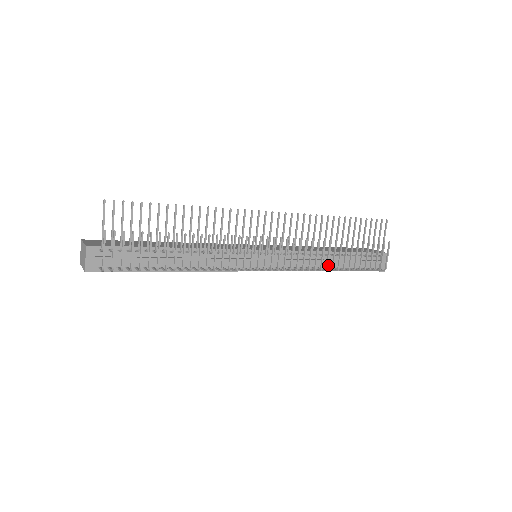
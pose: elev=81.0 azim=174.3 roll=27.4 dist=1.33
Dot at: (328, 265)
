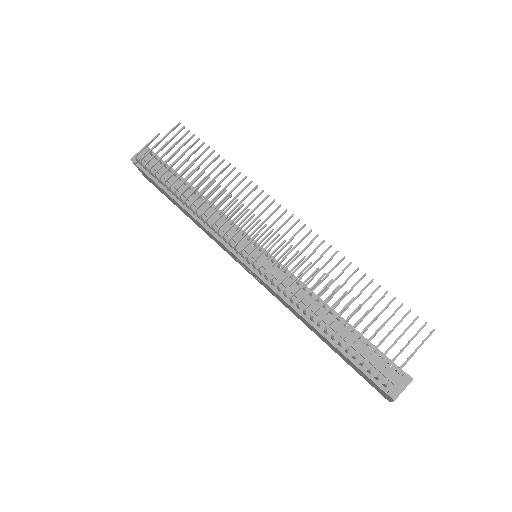
Dot at: (320, 322)
